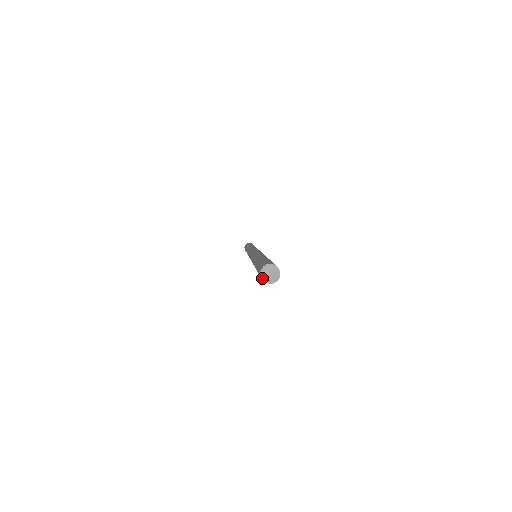
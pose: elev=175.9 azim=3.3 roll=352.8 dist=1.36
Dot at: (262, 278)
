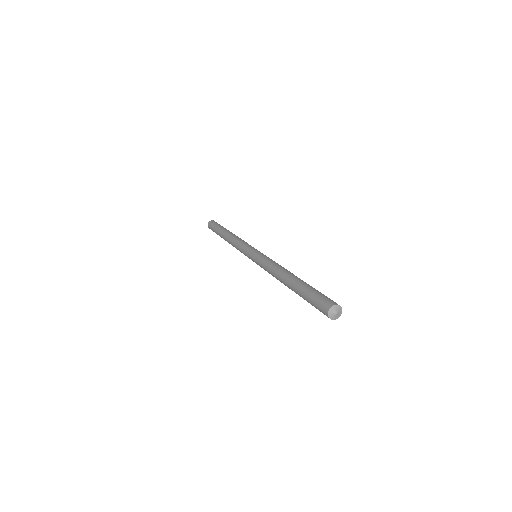
Dot at: (333, 319)
